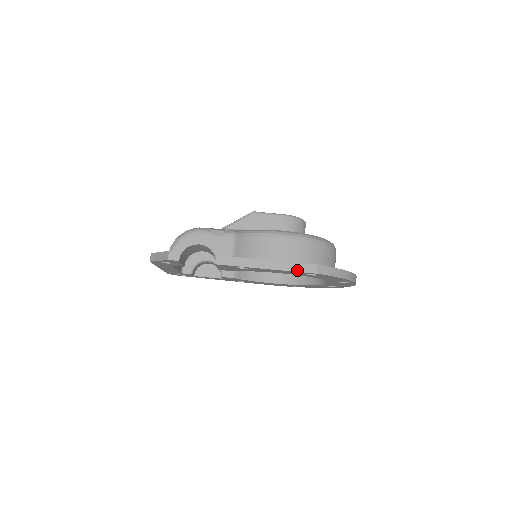
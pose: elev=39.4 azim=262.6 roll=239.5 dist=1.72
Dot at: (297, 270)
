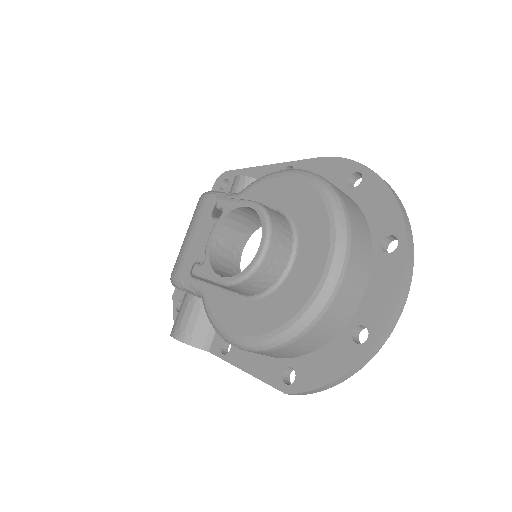
Dot at: occluded
